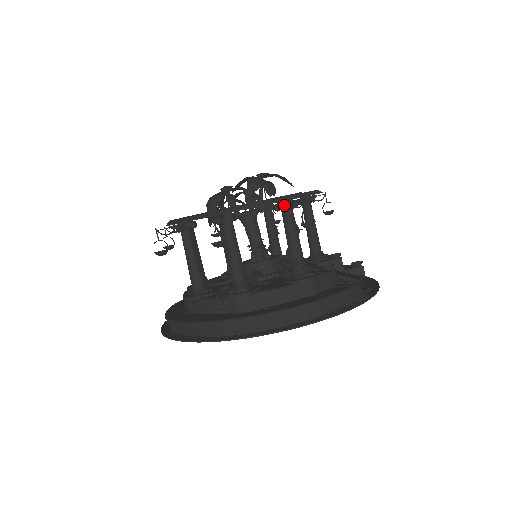
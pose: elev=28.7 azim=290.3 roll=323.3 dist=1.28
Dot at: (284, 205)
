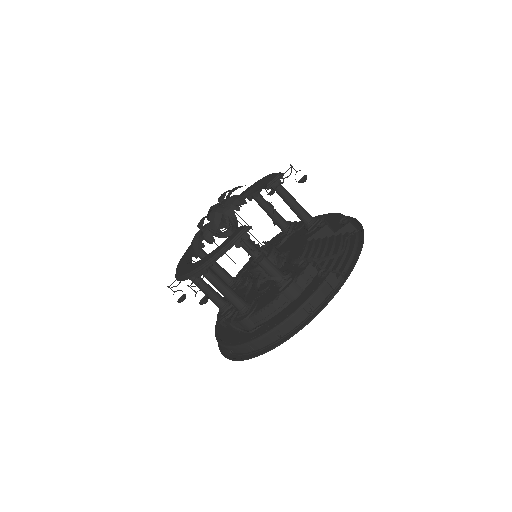
Dot at: (237, 244)
